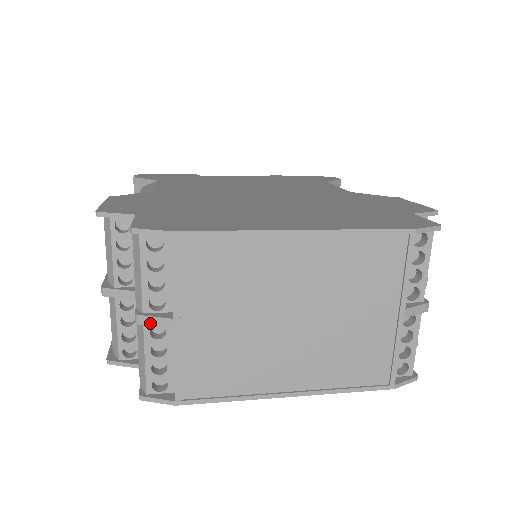
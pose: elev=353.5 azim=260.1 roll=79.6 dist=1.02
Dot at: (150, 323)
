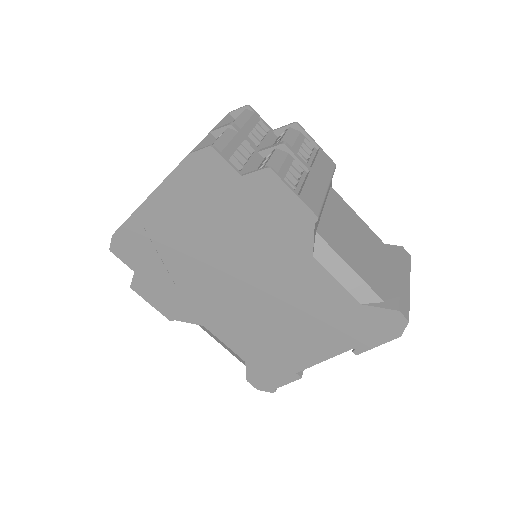
Dot at: occluded
